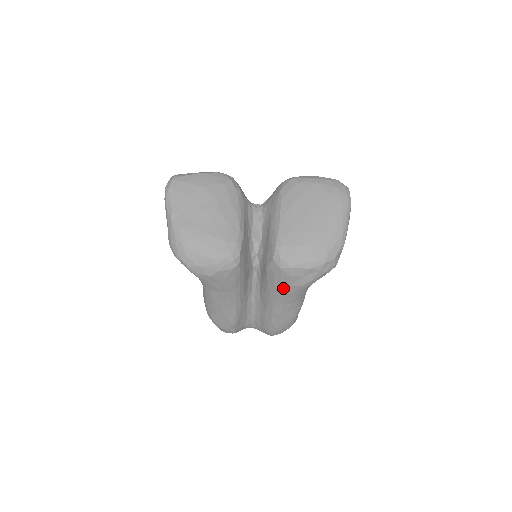
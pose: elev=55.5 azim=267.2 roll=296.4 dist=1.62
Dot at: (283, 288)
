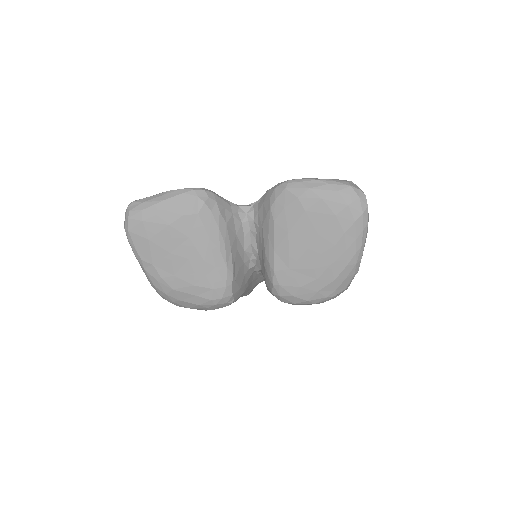
Dot at: occluded
